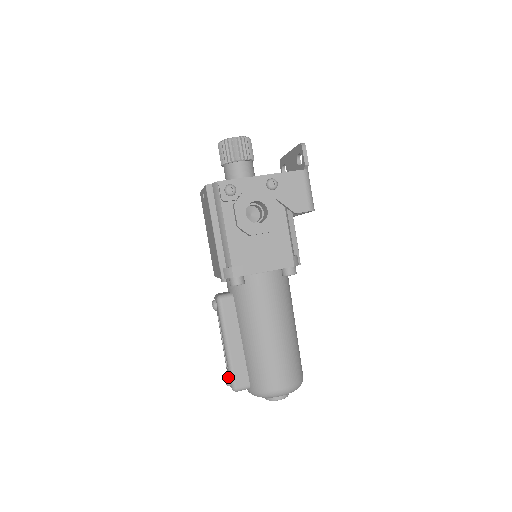
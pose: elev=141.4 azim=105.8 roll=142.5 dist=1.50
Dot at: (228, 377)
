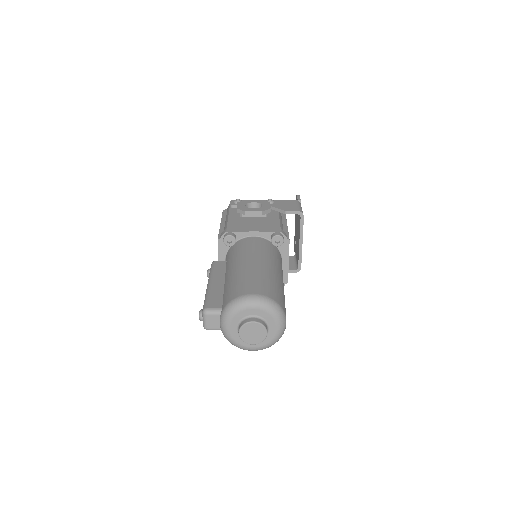
Dot at: (202, 309)
